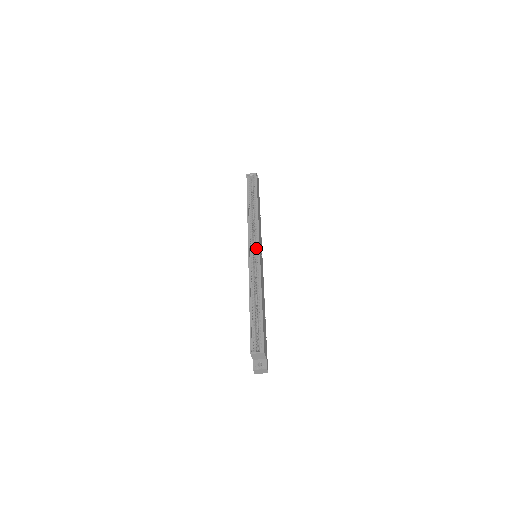
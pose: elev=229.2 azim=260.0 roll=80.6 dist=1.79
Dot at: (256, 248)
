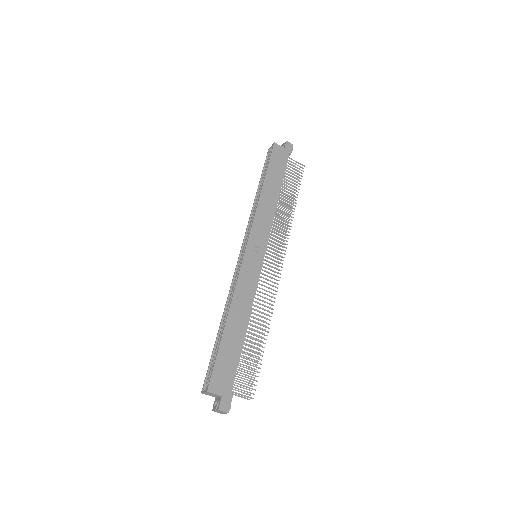
Dot at: (245, 249)
